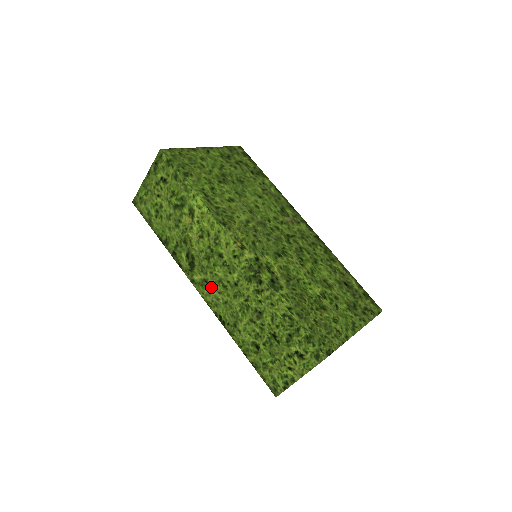
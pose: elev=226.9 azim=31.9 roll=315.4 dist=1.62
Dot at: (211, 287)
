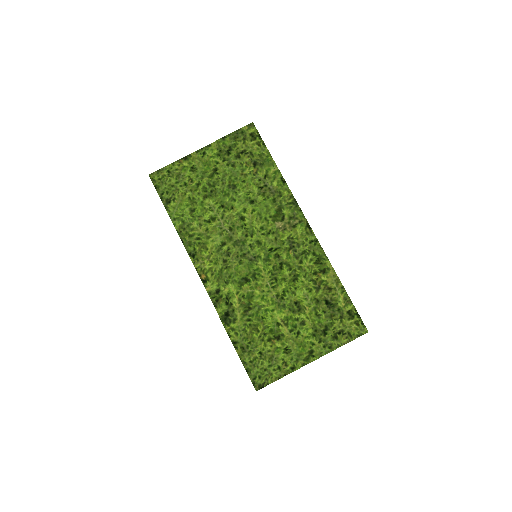
Dot at: occluded
